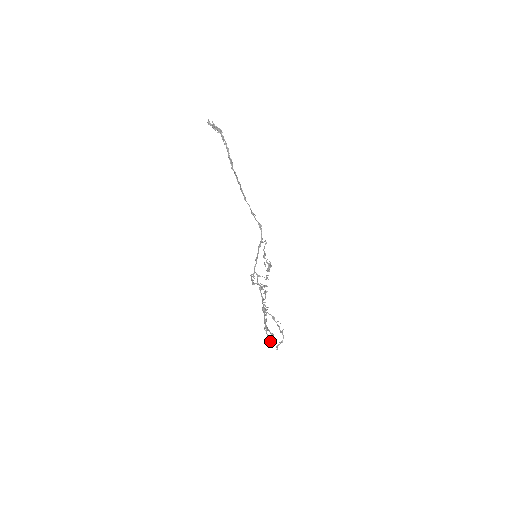
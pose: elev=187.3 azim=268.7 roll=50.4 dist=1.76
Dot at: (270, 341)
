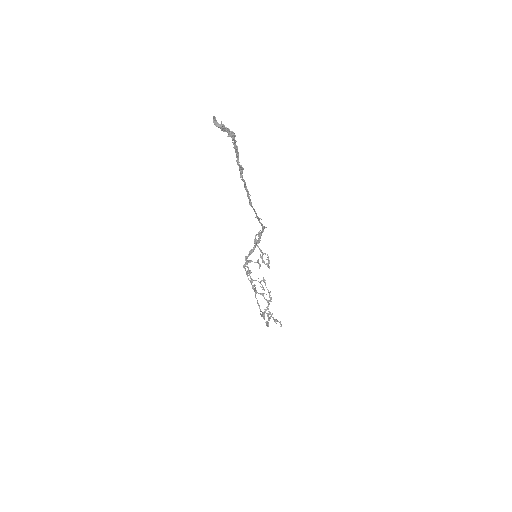
Dot at: (266, 324)
